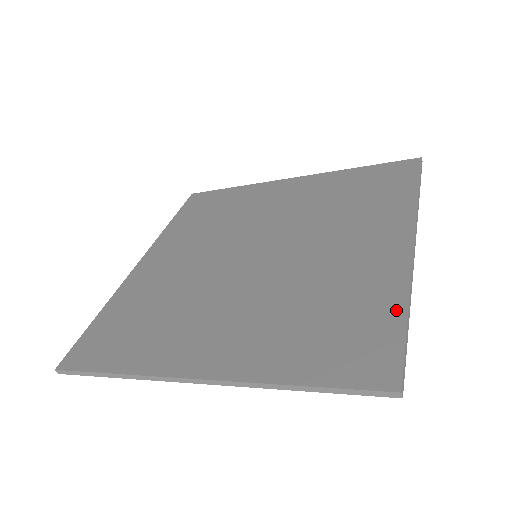
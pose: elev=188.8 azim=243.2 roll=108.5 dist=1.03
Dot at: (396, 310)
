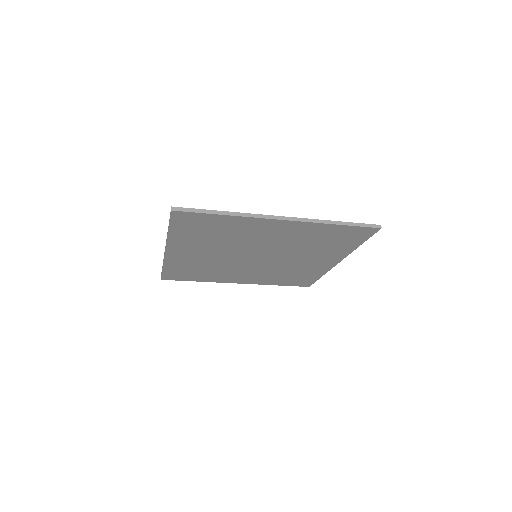
Dot at: occluded
